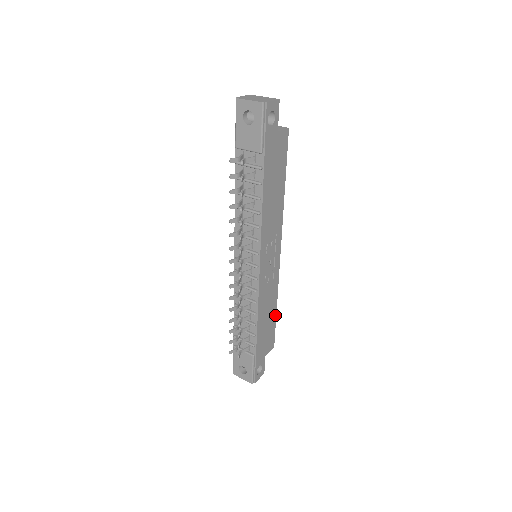
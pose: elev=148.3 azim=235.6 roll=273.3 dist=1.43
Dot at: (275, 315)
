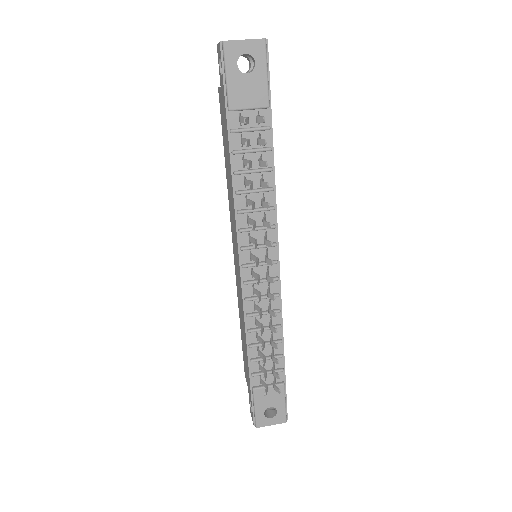
Dot at: occluded
